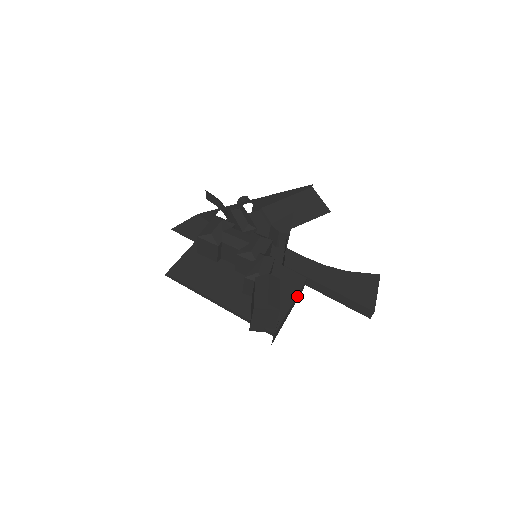
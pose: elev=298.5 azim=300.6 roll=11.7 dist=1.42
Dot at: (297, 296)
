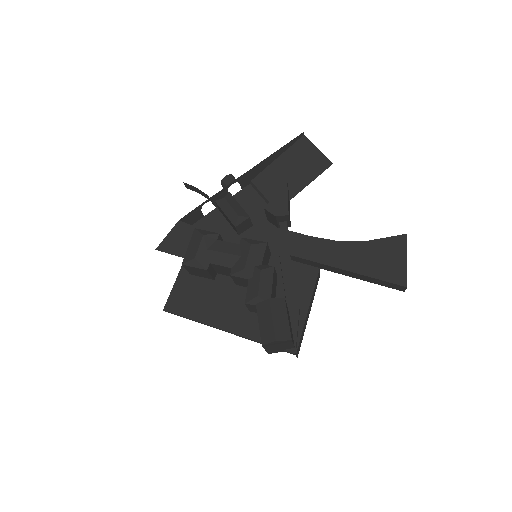
Dot at: (313, 293)
